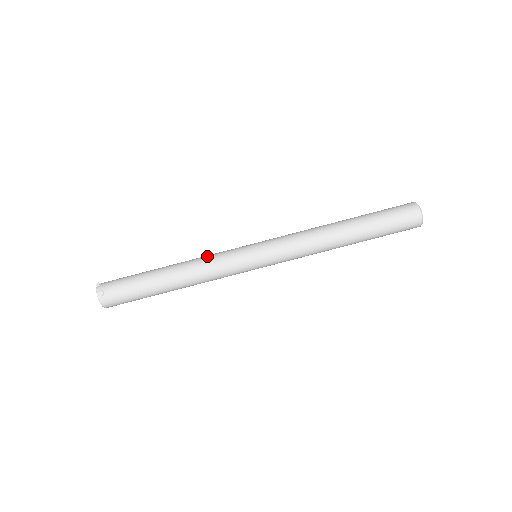
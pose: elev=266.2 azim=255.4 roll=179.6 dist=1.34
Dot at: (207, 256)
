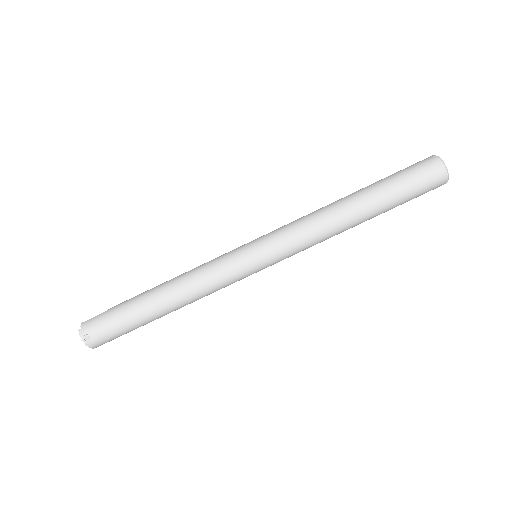
Dot at: (199, 270)
